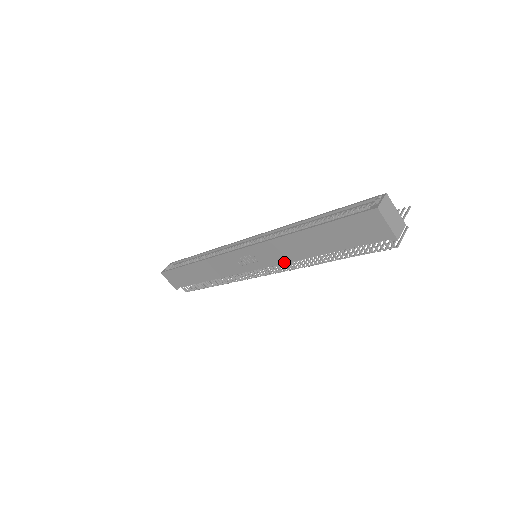
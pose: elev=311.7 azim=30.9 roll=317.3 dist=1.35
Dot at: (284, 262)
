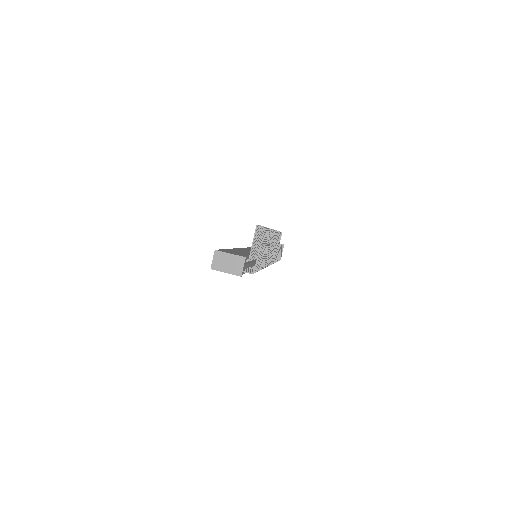
Dot at: occluded
